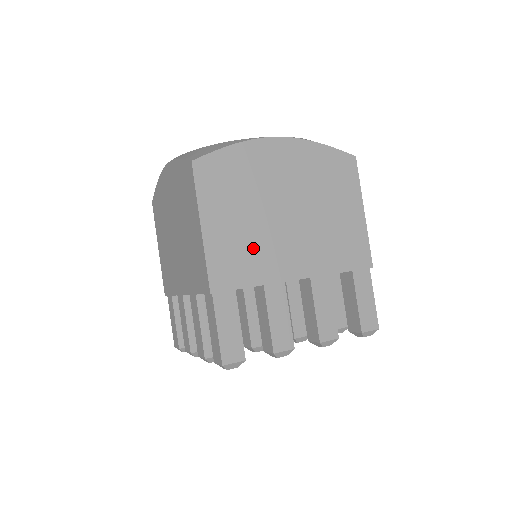
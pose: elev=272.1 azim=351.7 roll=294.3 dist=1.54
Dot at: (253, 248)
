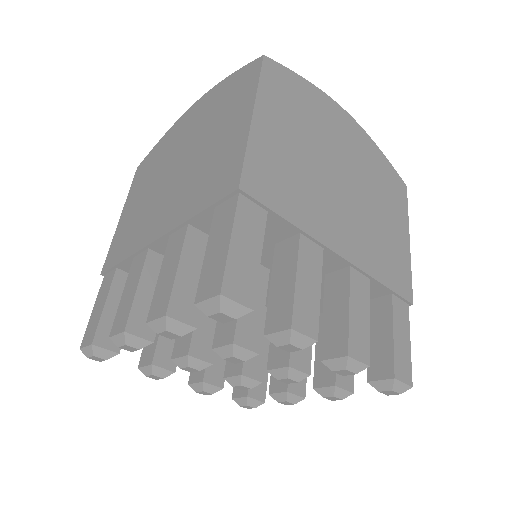
Dot at: (300, 182)
